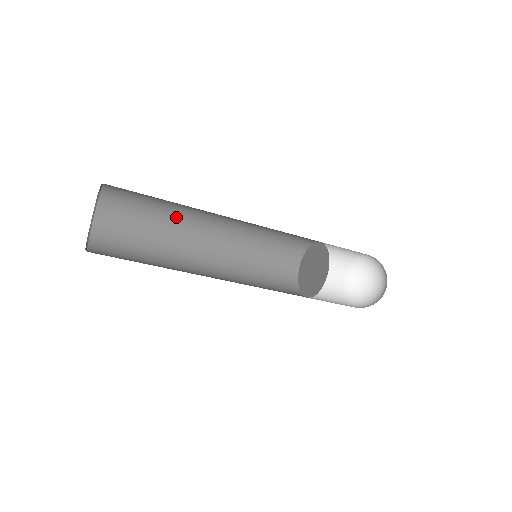
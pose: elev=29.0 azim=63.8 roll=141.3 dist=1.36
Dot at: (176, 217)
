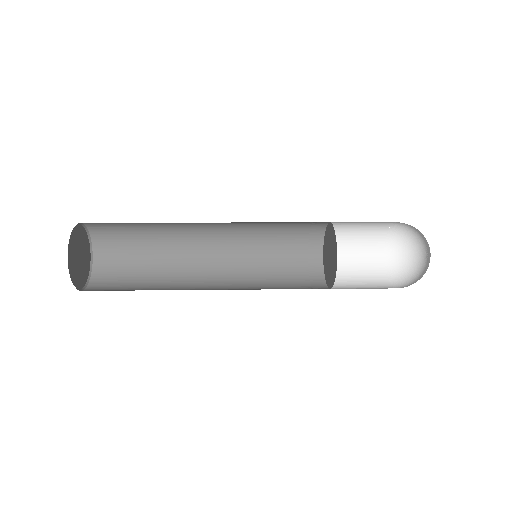
Dot at: (169, 237)
